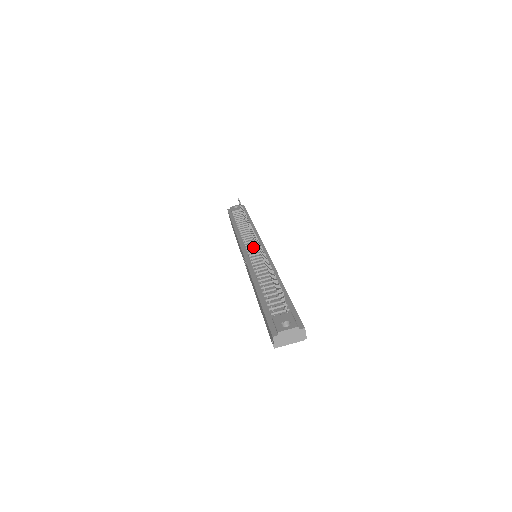
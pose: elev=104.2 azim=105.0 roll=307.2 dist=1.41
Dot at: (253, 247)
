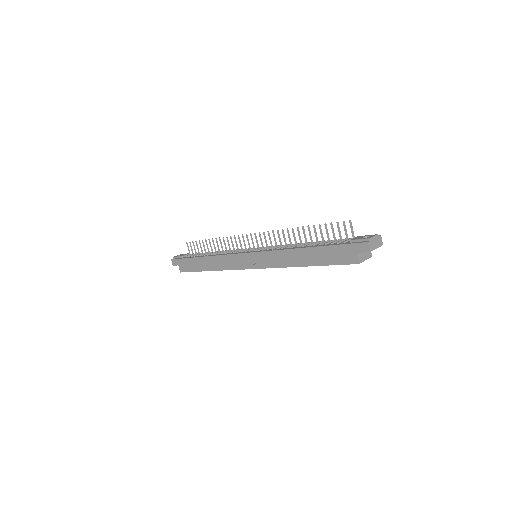
Dot at: occluded
